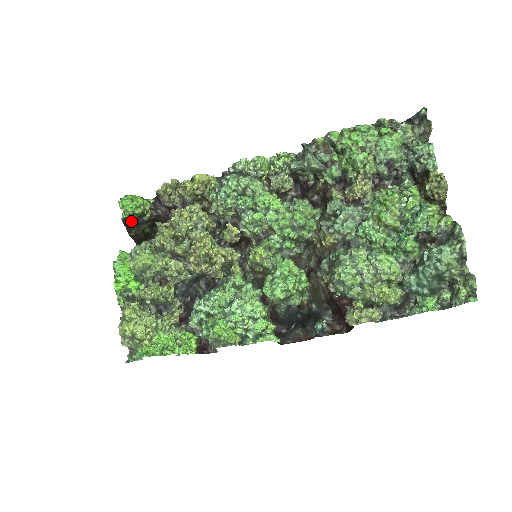
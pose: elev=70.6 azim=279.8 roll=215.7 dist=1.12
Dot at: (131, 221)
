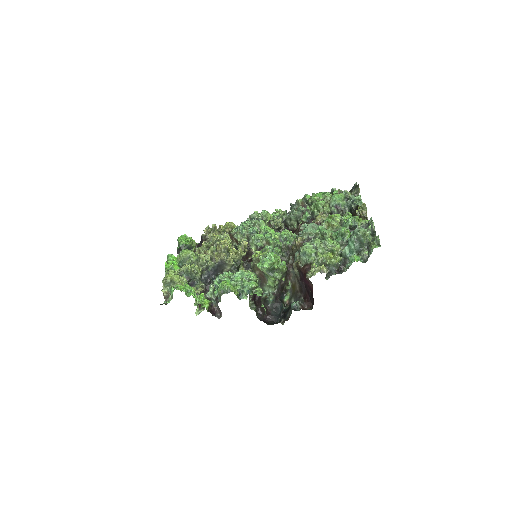
Dot at: (182, 249)
